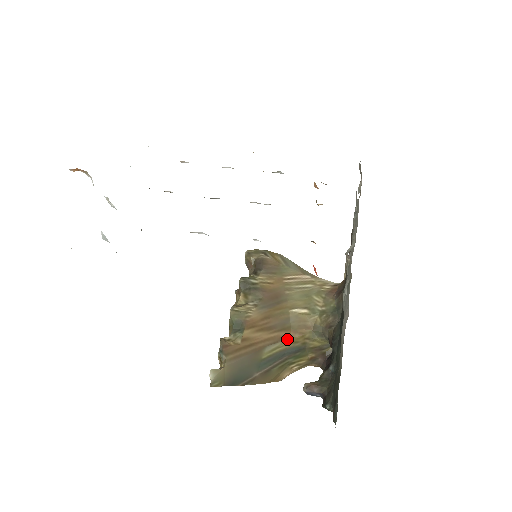
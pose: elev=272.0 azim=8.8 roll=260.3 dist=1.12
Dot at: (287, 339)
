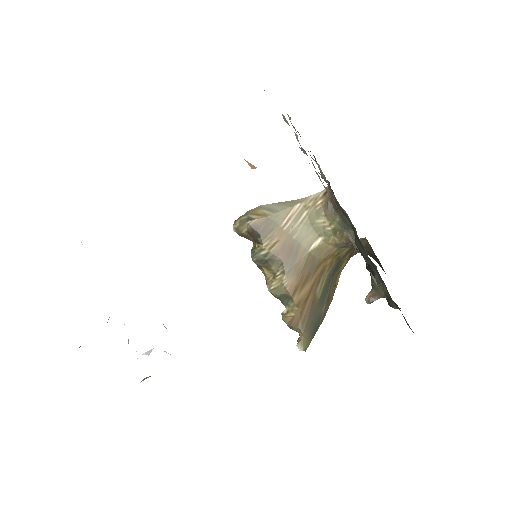
Dot at: (324, 270)
